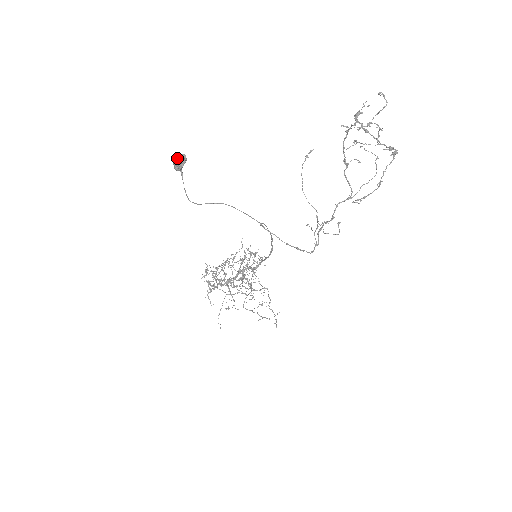
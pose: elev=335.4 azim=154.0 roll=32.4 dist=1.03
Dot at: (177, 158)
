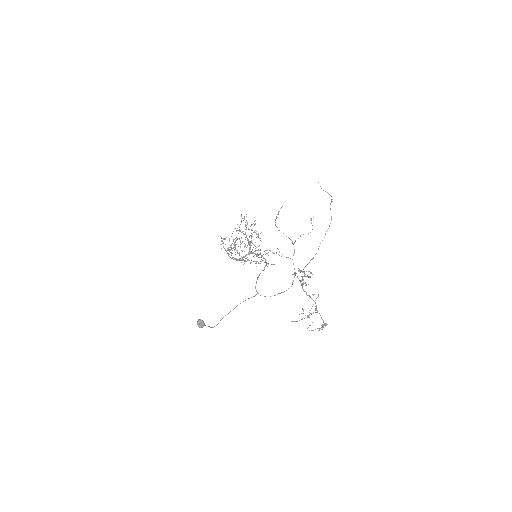
Dot at: (199, 323)
